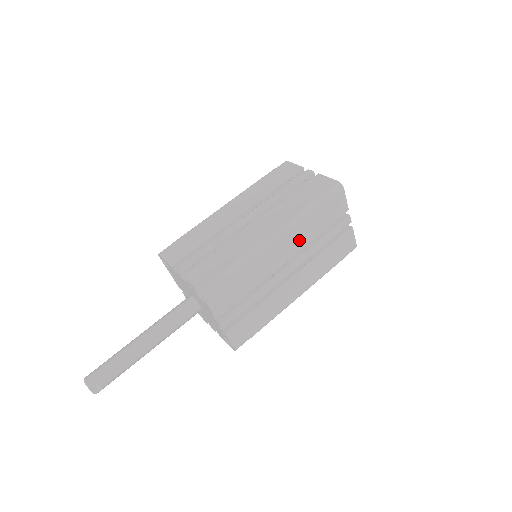
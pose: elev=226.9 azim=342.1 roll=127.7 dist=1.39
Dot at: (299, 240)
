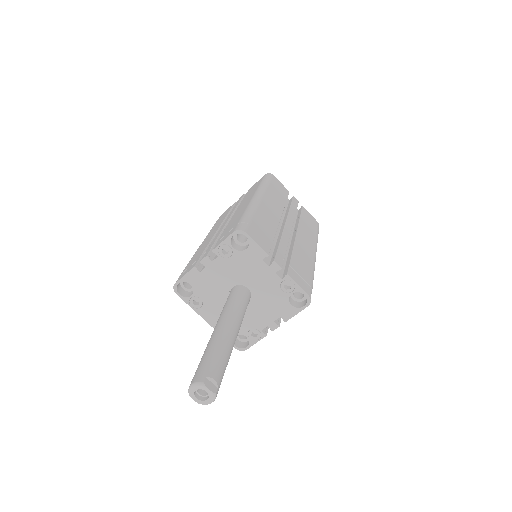
Dot at: (276, 203)
